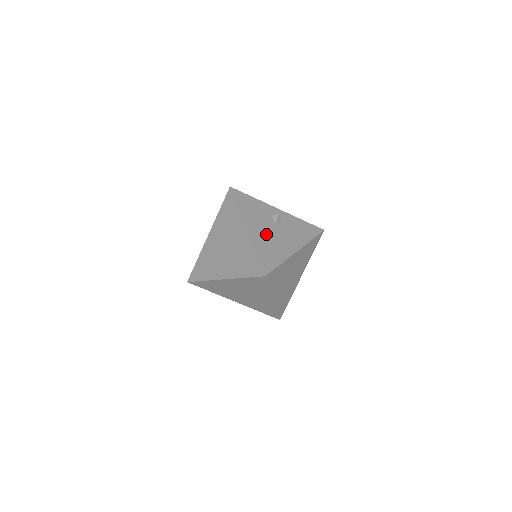
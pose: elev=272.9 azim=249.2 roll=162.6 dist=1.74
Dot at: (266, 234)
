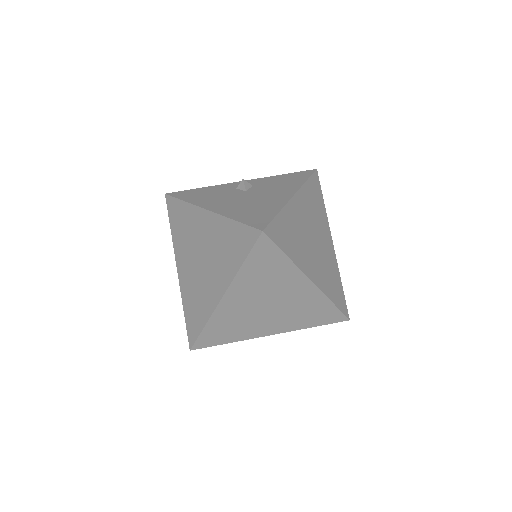
Dot at: (238, 202)
